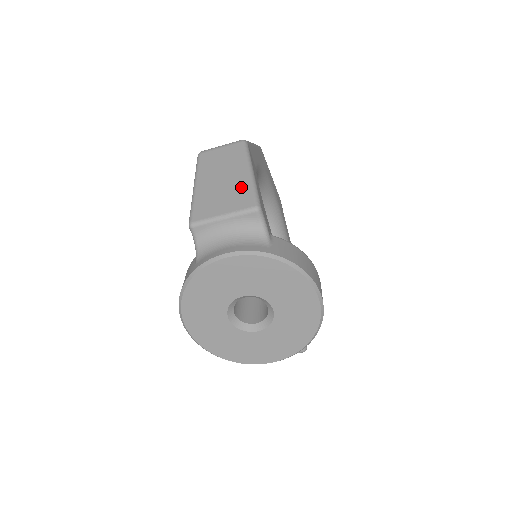
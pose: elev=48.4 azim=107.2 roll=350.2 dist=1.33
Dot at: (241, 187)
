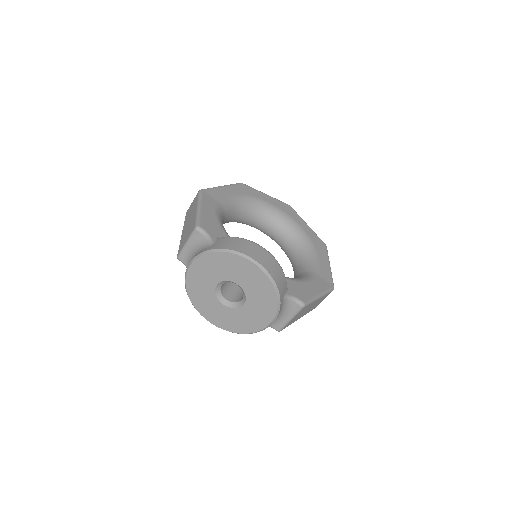
Dot at: (193, 220)
